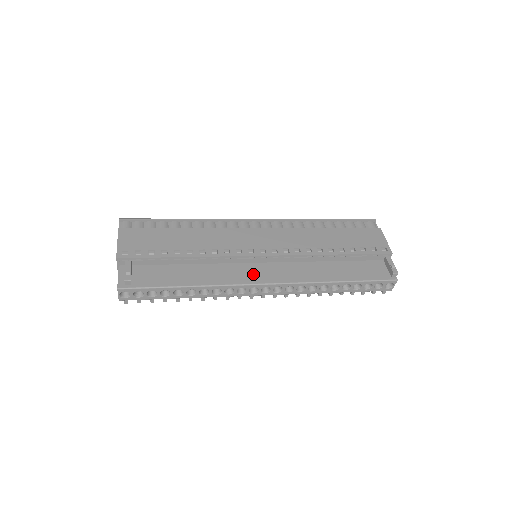
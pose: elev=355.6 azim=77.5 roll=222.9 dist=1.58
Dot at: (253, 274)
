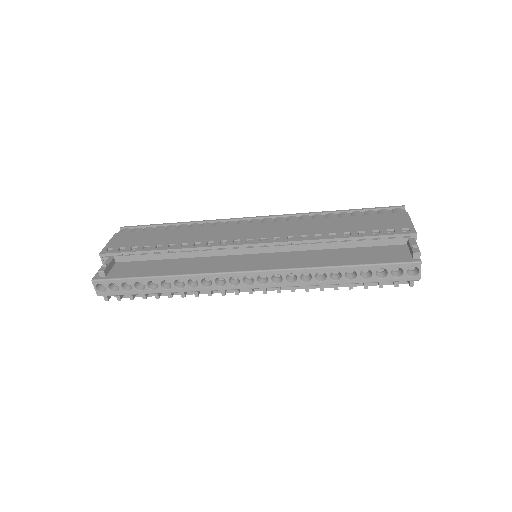
Dot at: (235, 264)
